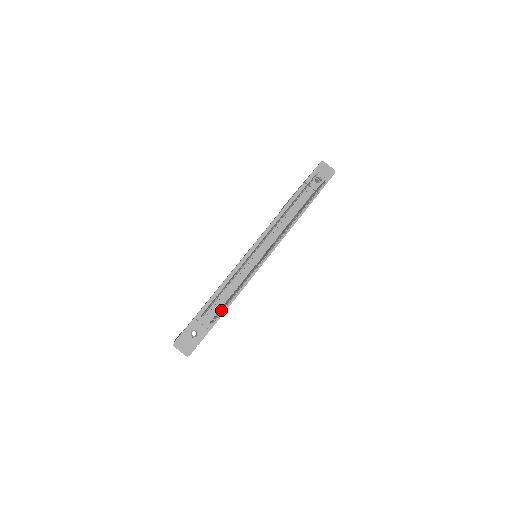
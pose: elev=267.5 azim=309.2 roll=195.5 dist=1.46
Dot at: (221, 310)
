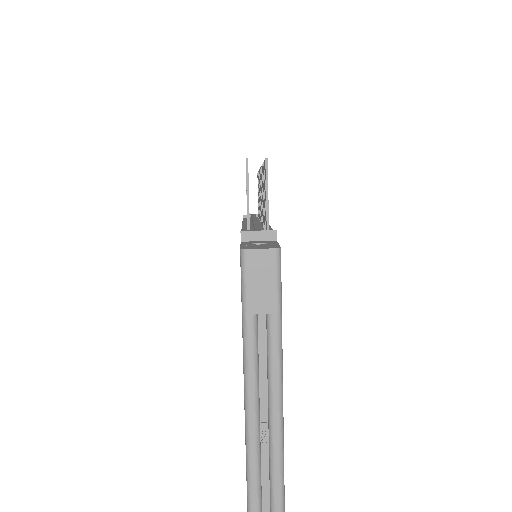
Dot at: occluded
